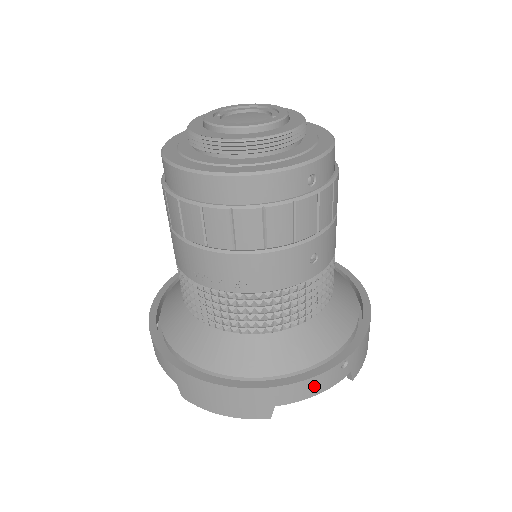
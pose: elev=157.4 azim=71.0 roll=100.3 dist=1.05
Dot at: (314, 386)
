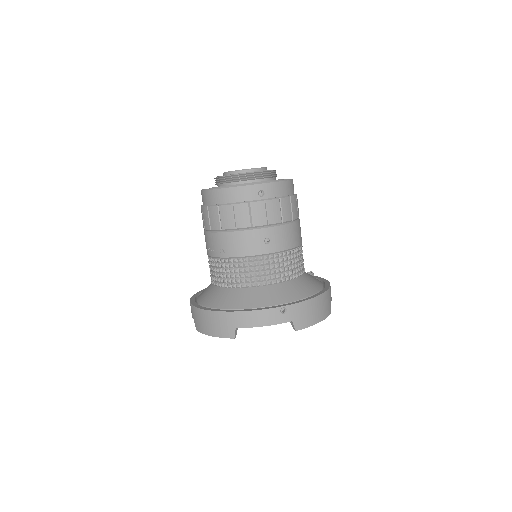
Dot at: (260, 318)
